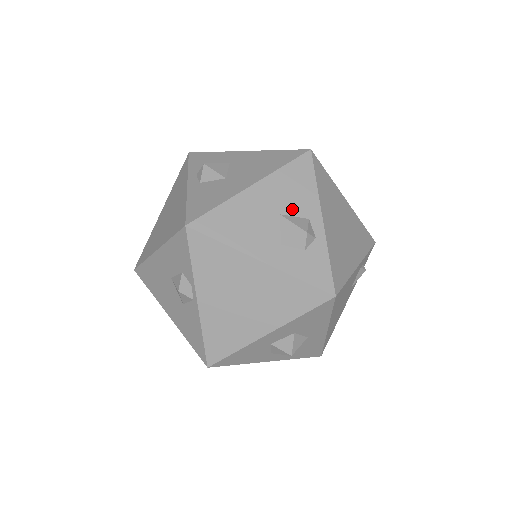
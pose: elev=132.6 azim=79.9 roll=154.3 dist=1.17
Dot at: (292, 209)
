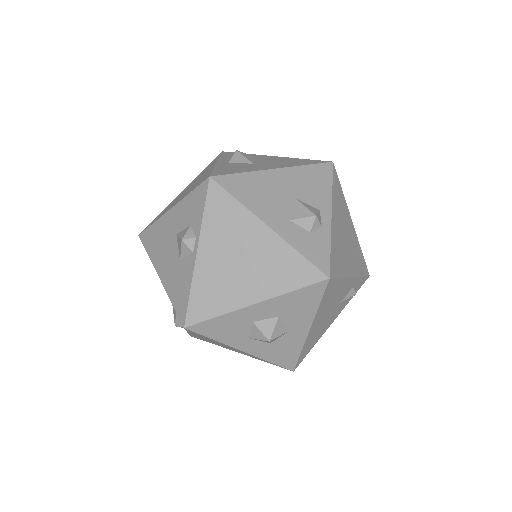
Dot at: (306, 198)
